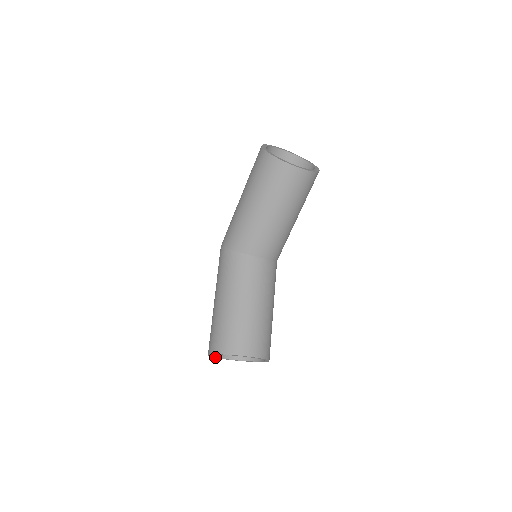
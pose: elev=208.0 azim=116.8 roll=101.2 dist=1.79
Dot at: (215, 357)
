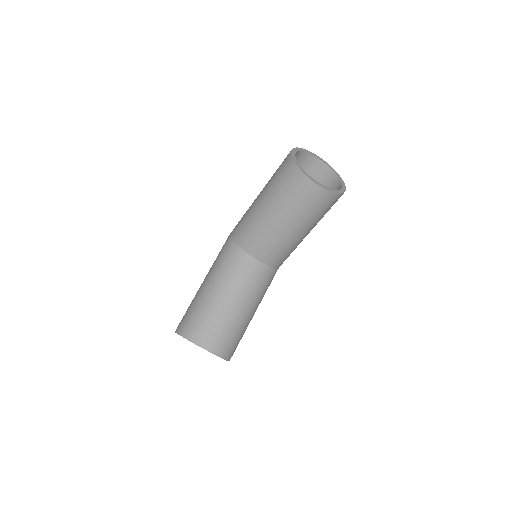
Dot at: occluded
